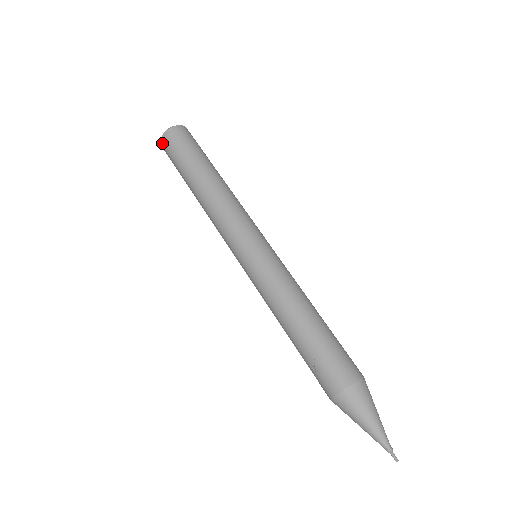
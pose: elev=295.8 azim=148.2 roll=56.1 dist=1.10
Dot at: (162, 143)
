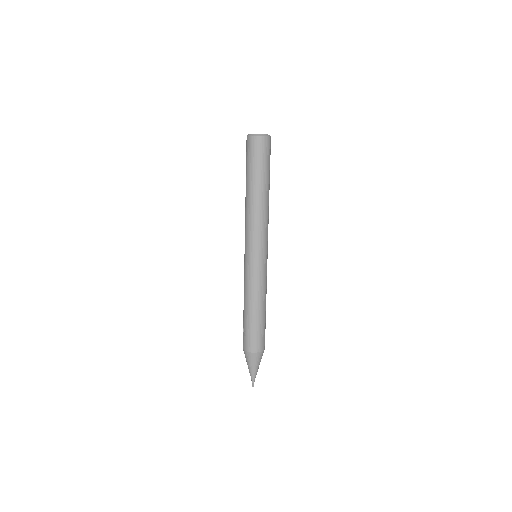
Dot at: (247, 139)
